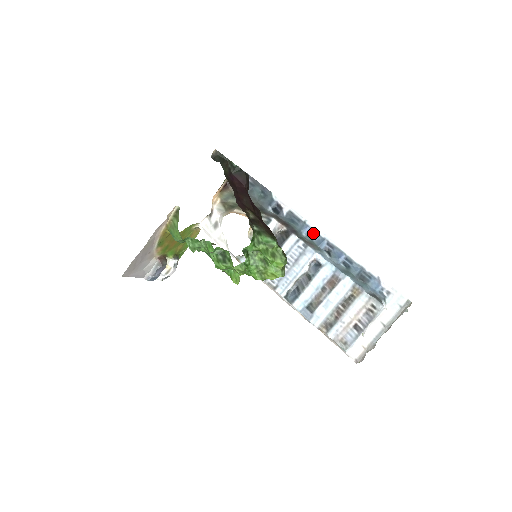
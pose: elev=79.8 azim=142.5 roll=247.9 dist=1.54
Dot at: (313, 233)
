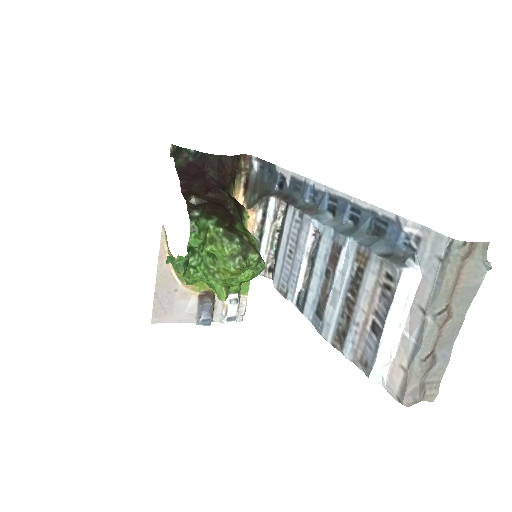
Dot at: (314, 192)
